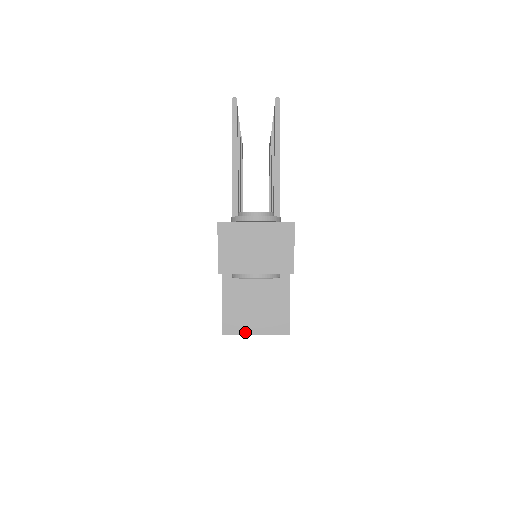
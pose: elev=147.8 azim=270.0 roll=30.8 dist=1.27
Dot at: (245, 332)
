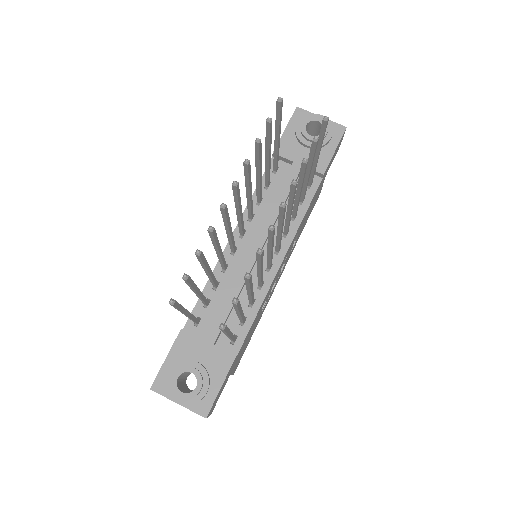
Dot at: occluded
